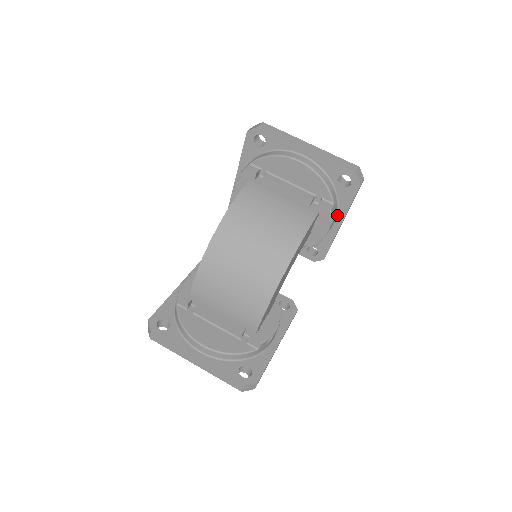
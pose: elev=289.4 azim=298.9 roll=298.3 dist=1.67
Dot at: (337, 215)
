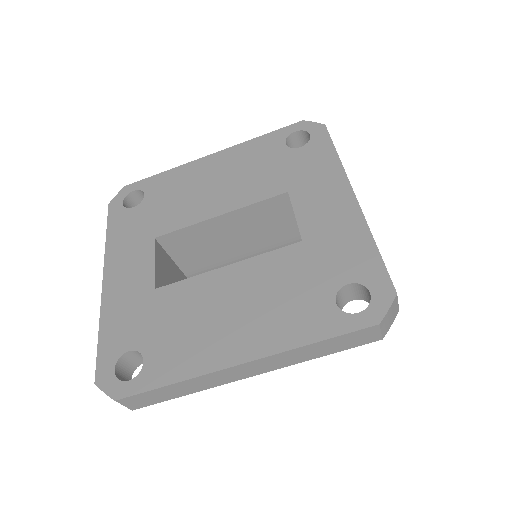
Dot at: occluded
